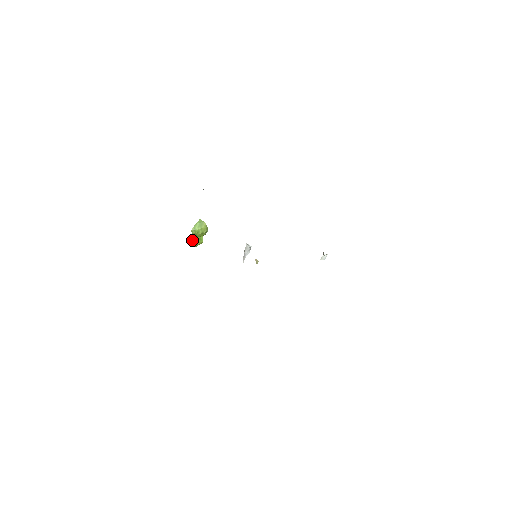
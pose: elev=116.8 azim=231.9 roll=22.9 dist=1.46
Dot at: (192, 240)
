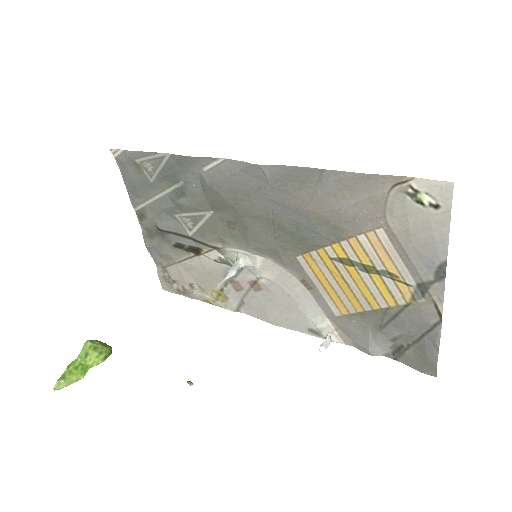
Dot at: (69, 364)
